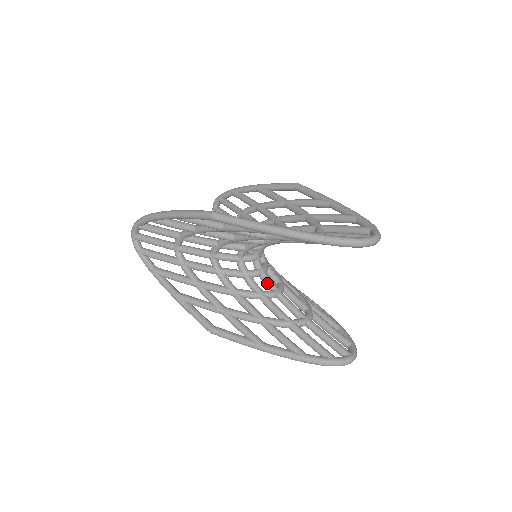
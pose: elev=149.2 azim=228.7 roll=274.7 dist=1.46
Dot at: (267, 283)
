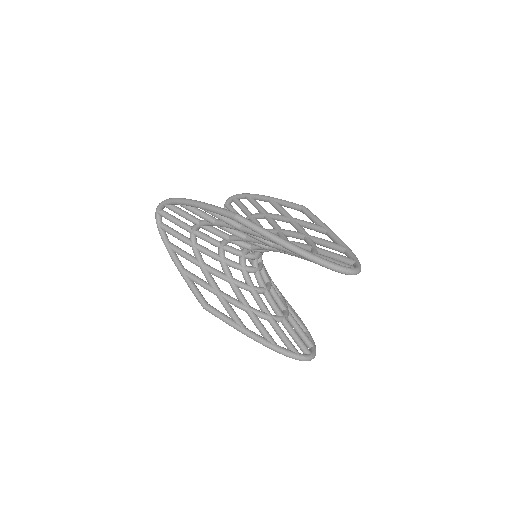
Dot at: (259, 280)
